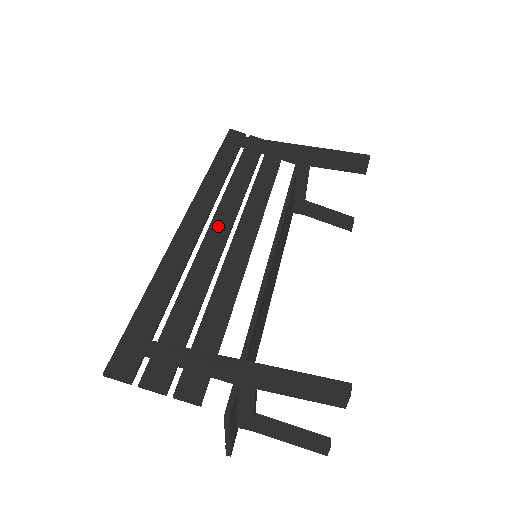
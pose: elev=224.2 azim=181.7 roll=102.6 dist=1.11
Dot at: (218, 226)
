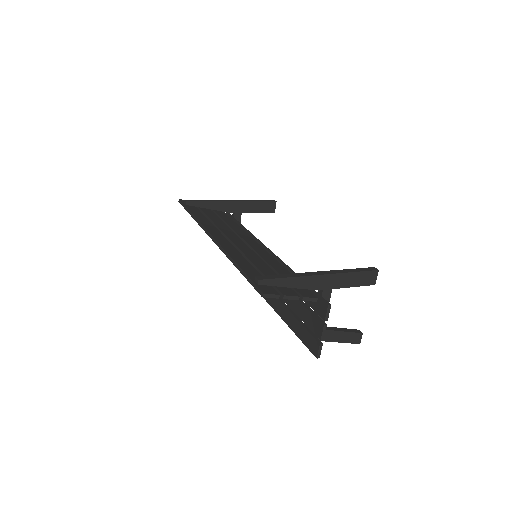
Dot at: (233, 238)
